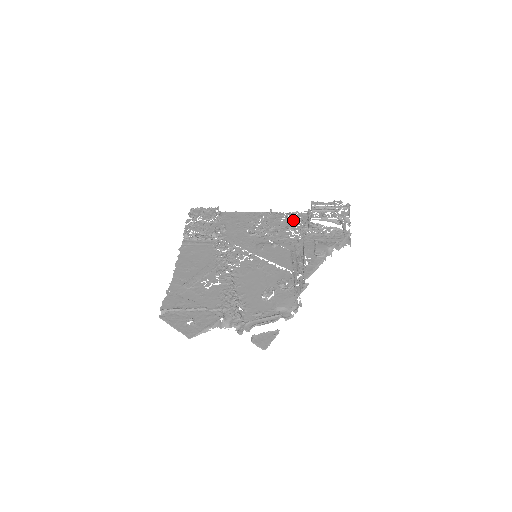
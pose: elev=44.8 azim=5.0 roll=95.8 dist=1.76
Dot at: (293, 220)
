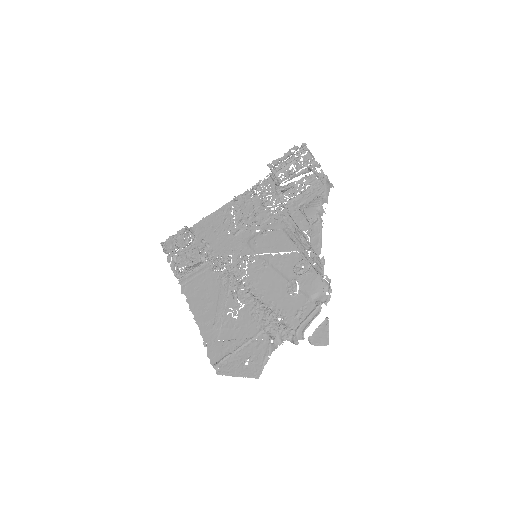
Dot at: (262, 194)
